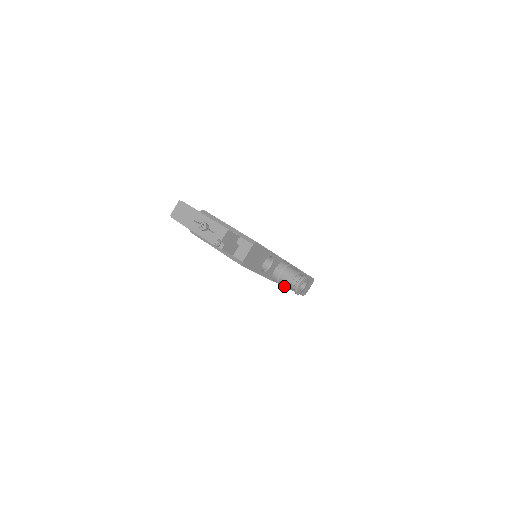
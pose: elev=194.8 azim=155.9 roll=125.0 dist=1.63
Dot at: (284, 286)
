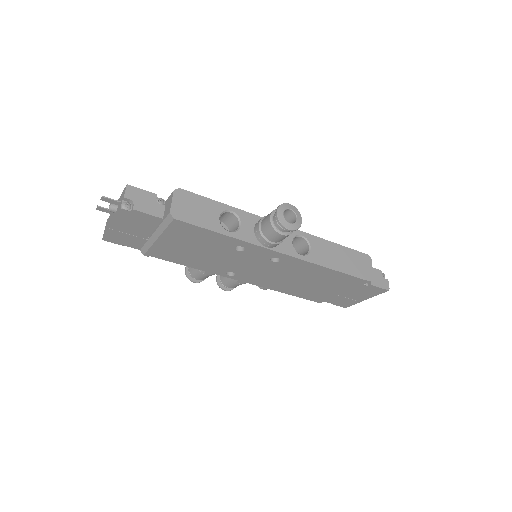
Dot at: (303, 260)
